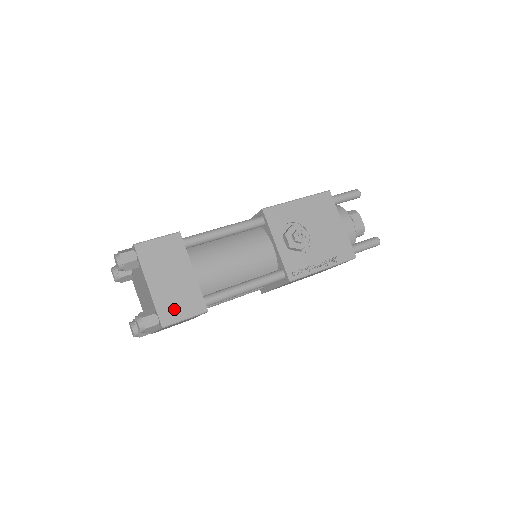
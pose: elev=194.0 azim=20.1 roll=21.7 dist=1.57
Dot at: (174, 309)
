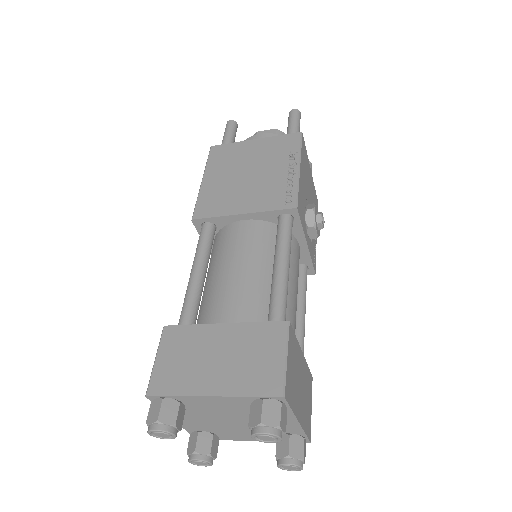
Dot at: (308, 412)
